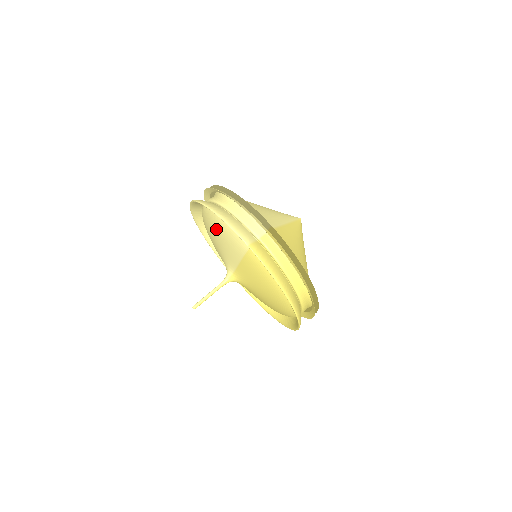
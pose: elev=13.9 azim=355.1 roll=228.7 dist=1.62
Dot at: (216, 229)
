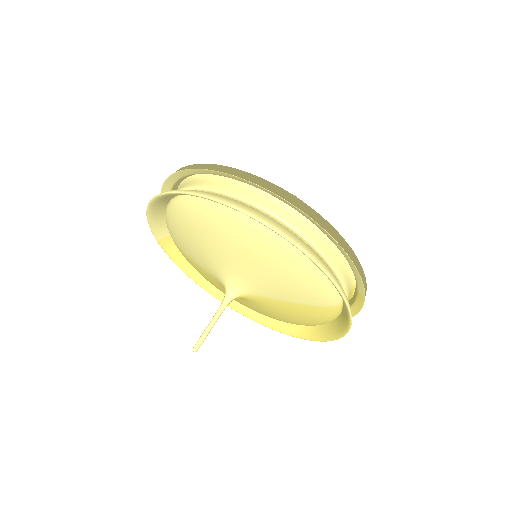
Dot at: (280, 266)
